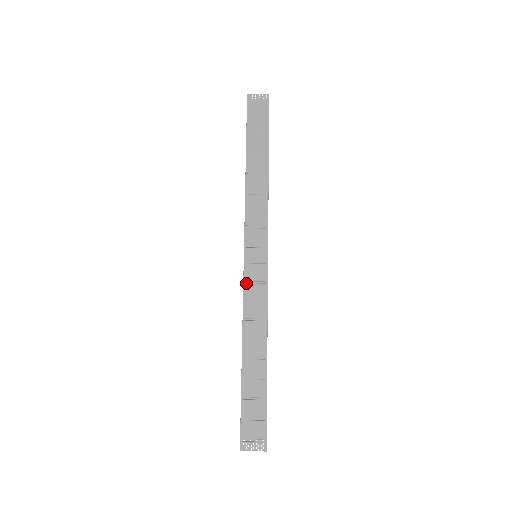
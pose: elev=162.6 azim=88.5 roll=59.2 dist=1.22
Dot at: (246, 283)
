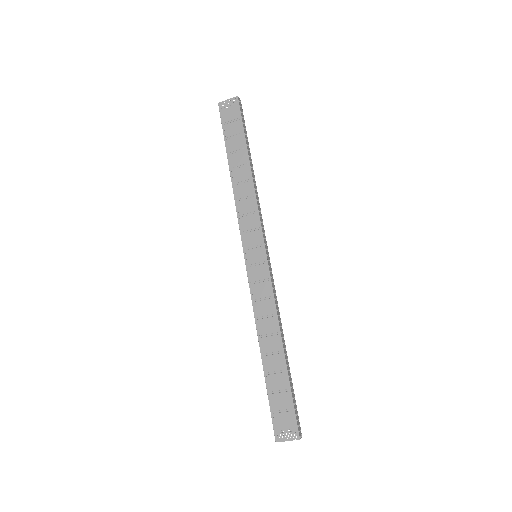
Dot at: (251, 284)
